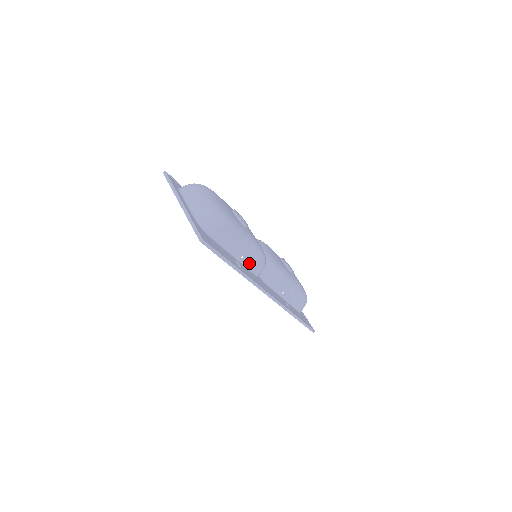
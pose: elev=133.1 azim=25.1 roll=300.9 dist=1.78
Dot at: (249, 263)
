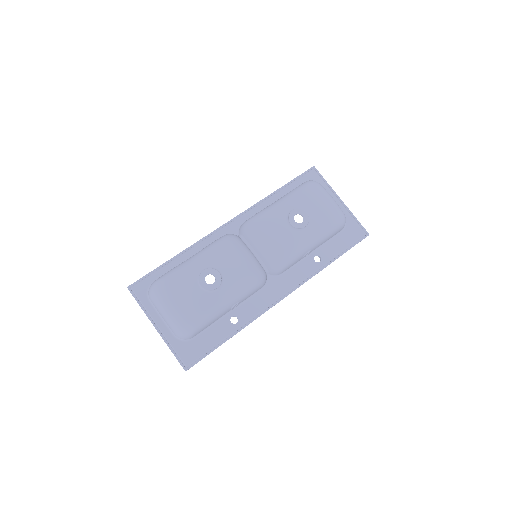
Dot at: (246, 298)
